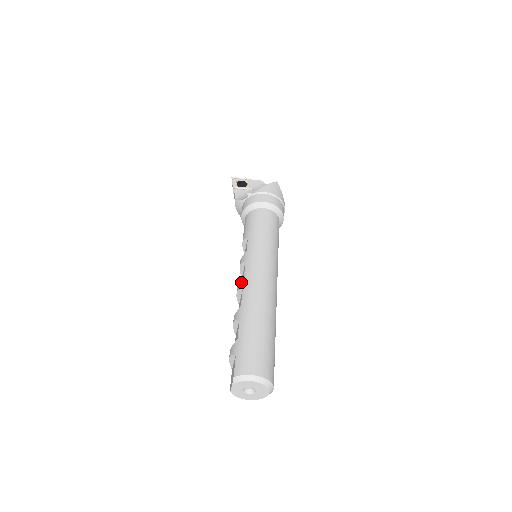
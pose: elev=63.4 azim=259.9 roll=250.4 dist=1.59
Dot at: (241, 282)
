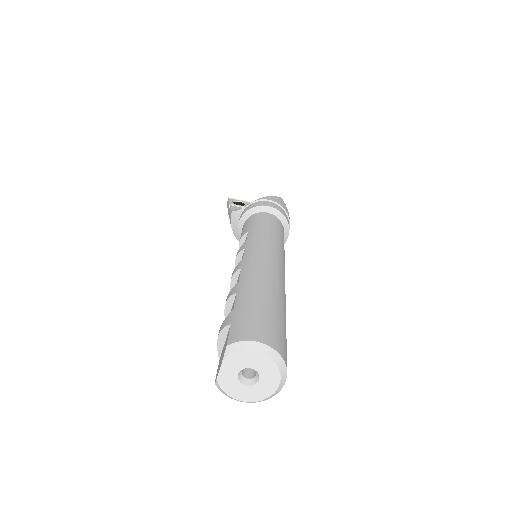
Dot at: (239, 264)
